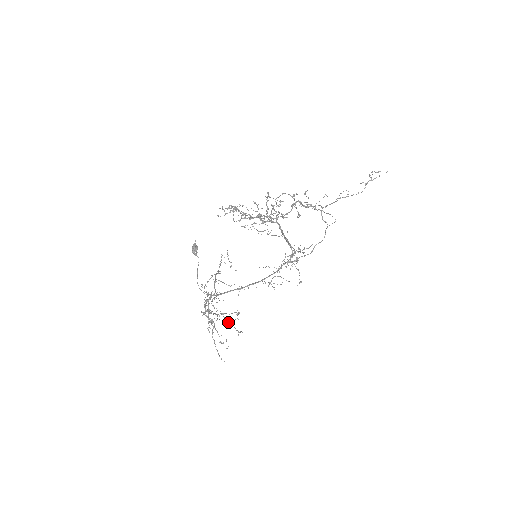
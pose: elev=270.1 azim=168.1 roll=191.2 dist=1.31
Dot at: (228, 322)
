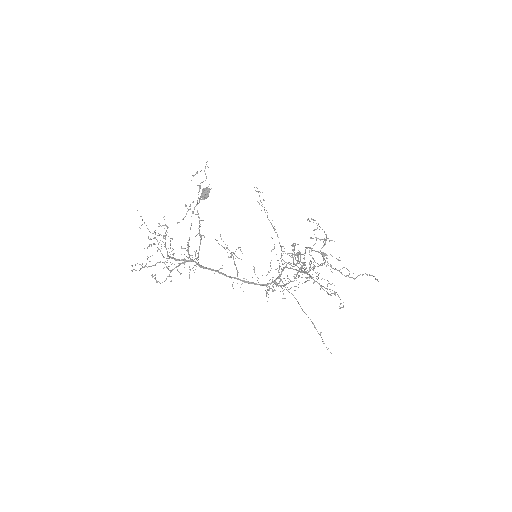
Dot at: occluded
